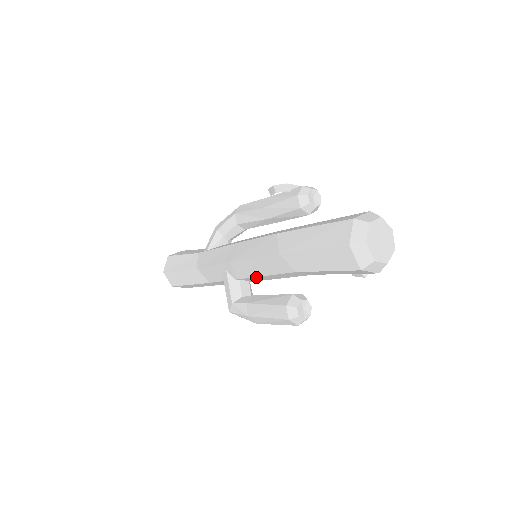
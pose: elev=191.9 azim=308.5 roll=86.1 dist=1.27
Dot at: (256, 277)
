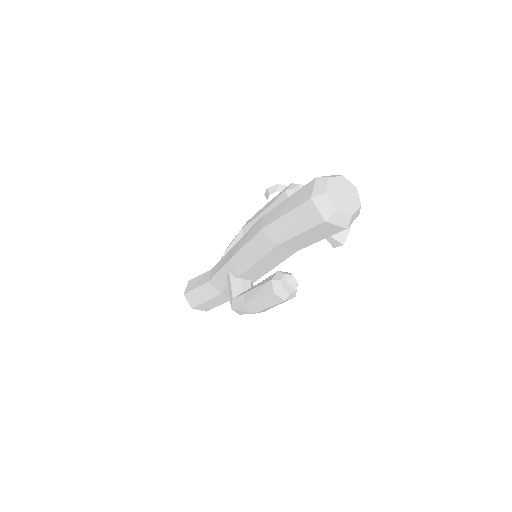
Dot at: (251, 268)
